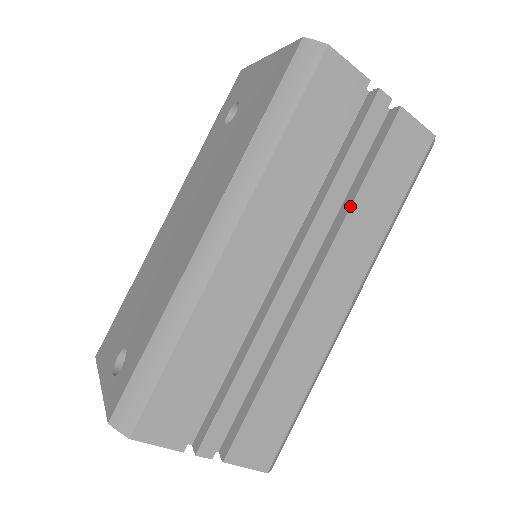
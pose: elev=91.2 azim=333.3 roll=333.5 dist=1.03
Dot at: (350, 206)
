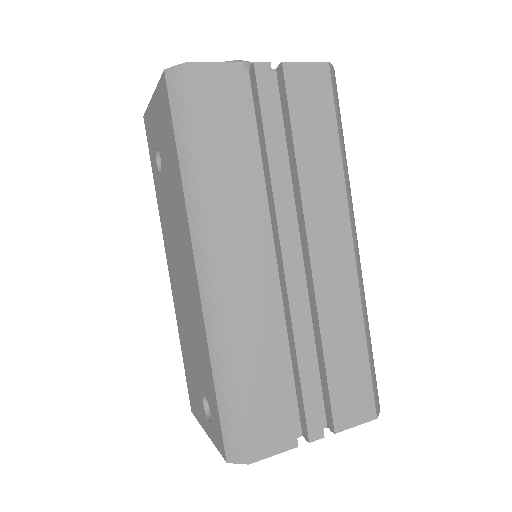
Dot at: (297, 172)
